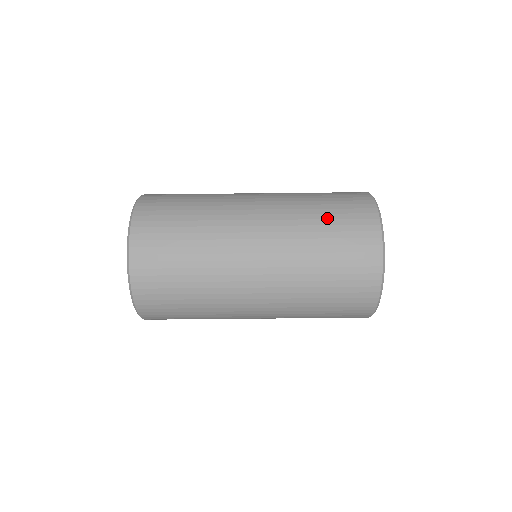
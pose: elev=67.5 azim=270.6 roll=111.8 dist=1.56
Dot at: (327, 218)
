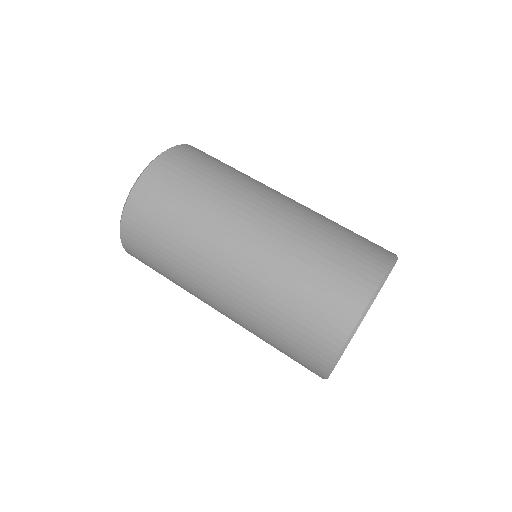
Dot at: (346, 230)
